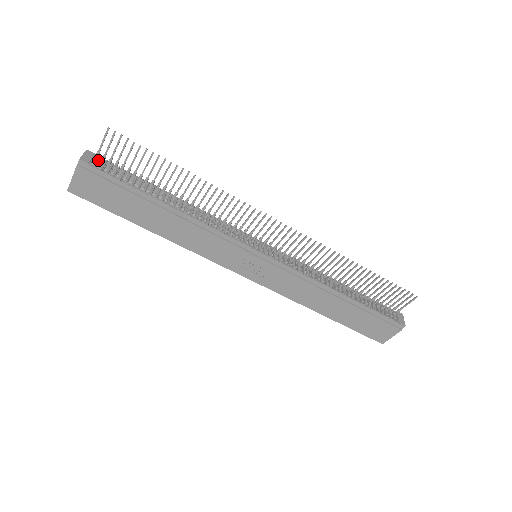
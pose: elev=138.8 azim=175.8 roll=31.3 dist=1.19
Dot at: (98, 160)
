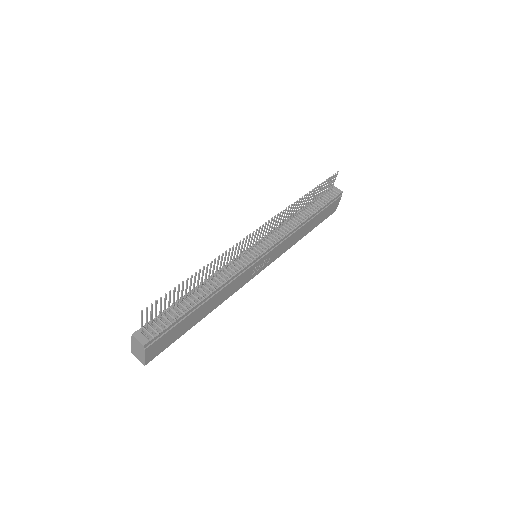
Dot at: (146, 331)
